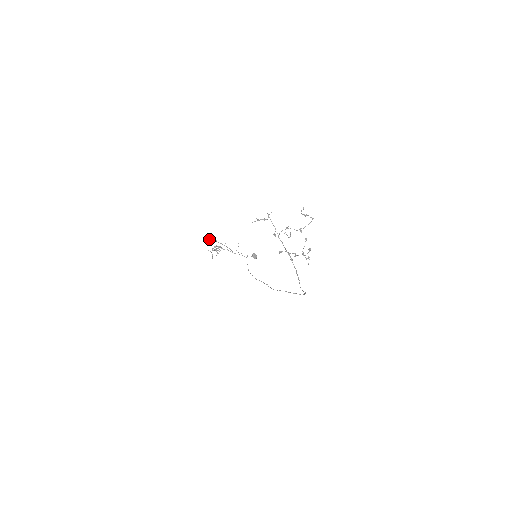
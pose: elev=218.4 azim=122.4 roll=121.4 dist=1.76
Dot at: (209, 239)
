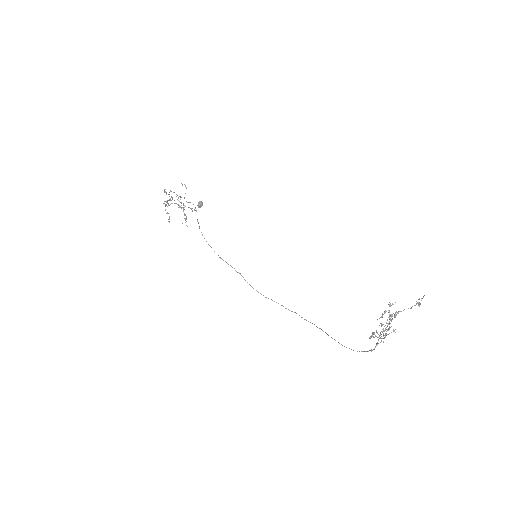
Dot at: (165, 189)
